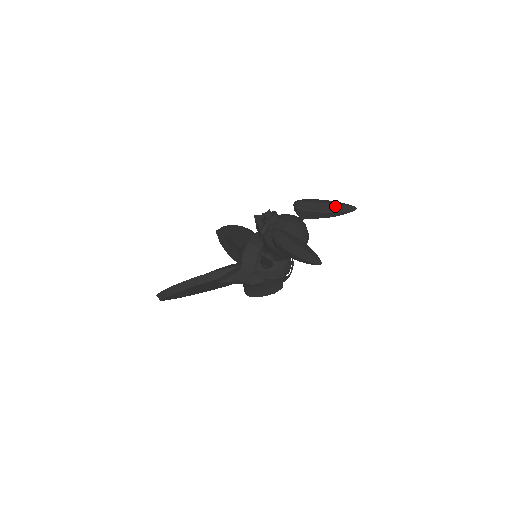
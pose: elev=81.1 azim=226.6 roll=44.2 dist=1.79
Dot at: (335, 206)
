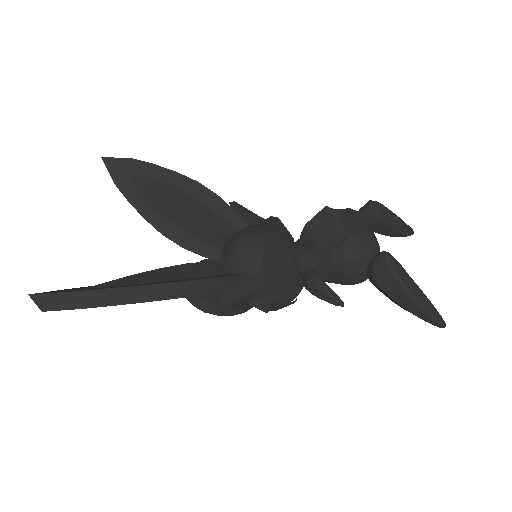
Dot at: (404, 224)
